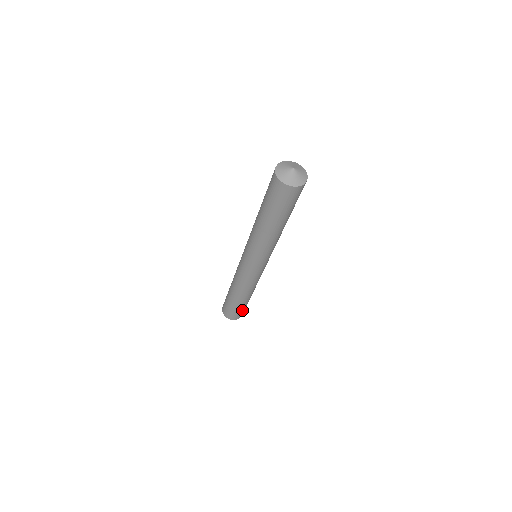
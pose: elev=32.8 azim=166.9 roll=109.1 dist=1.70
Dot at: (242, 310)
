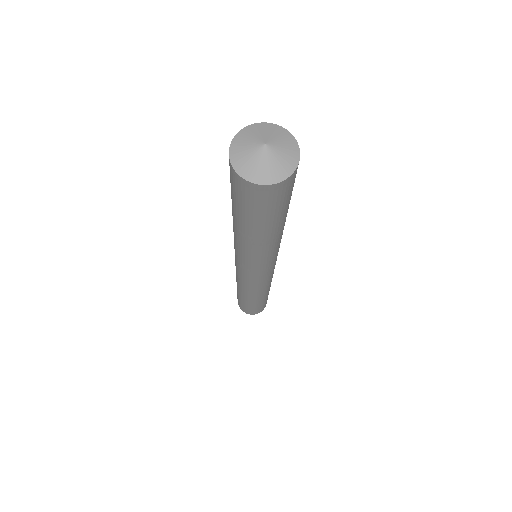
Dot at: (262, 305)
